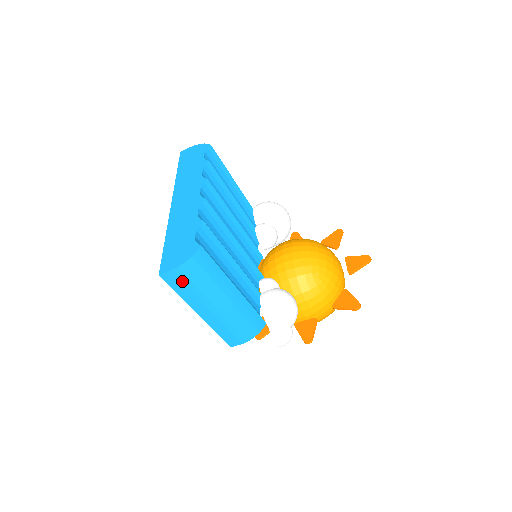
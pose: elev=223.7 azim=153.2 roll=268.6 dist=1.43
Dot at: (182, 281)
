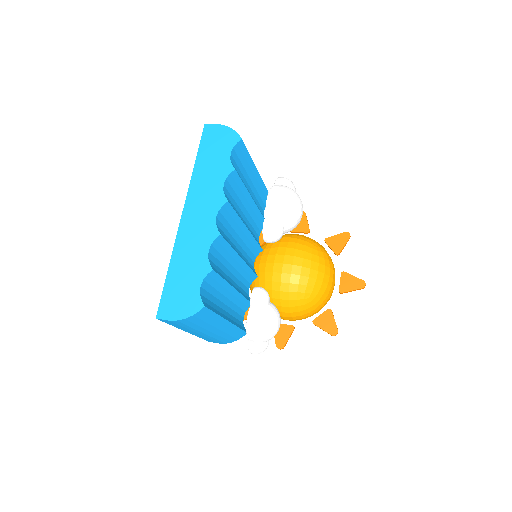
Dot at: (178, 324)
